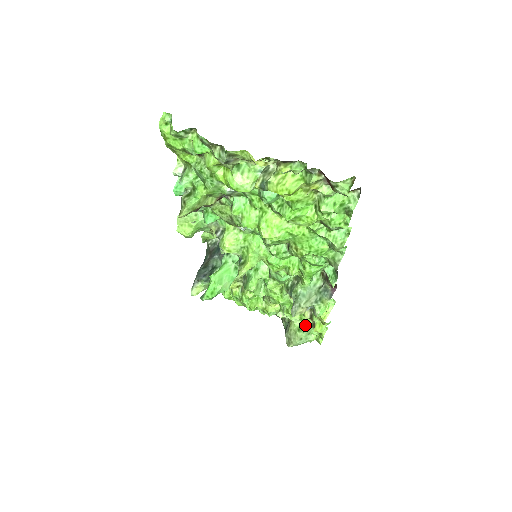
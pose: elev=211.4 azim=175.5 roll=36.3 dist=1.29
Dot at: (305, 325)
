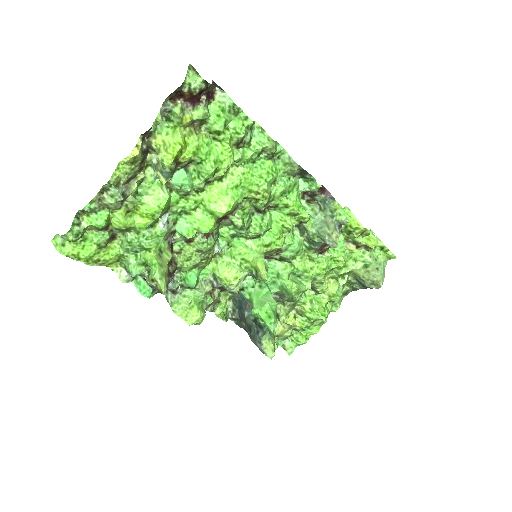
Dot at: (364, 258)
